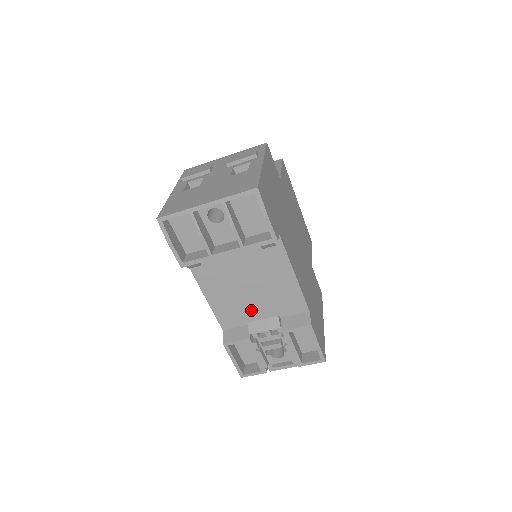
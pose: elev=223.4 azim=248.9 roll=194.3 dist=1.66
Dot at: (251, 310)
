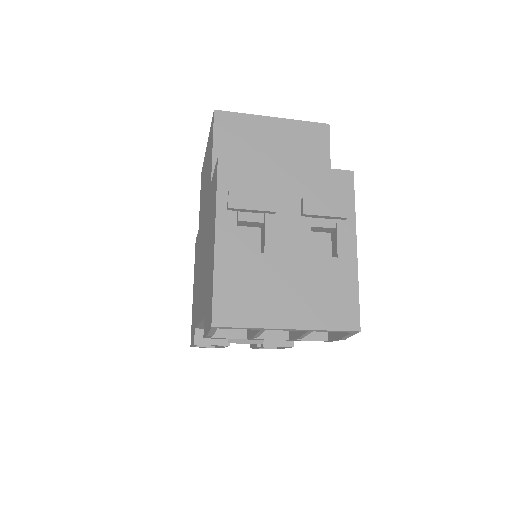
Dot at: occluded
